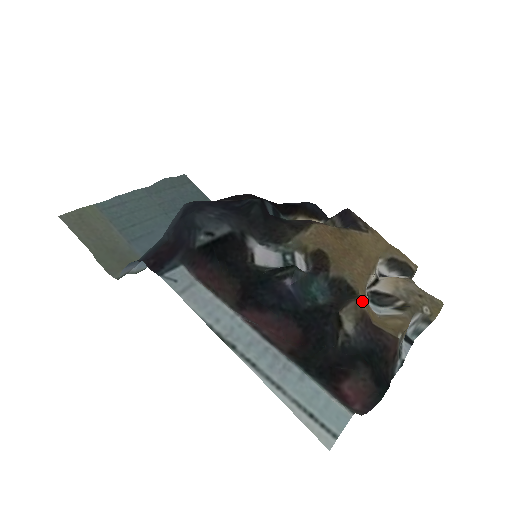
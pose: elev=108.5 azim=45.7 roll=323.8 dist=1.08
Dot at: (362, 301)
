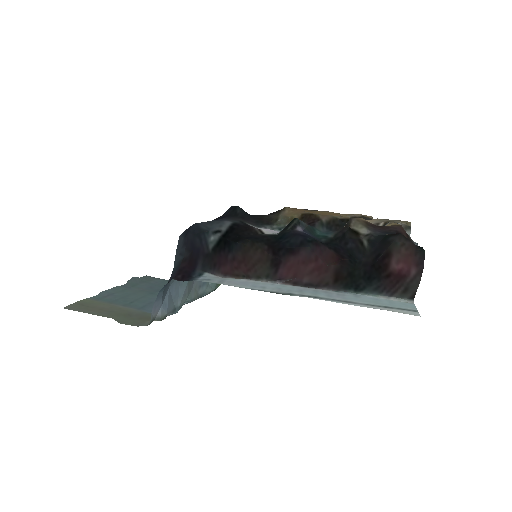
Dot at: (358, 218)
